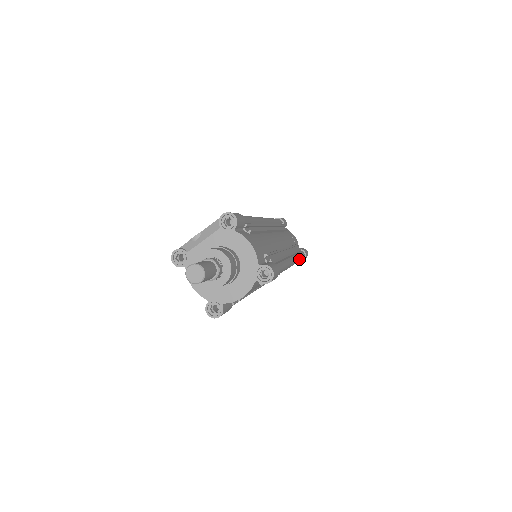
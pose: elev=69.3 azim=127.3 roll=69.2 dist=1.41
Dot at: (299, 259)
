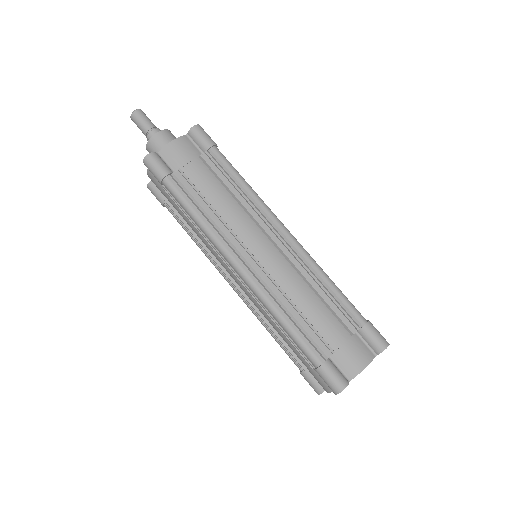
Dot at: (325, 275)
